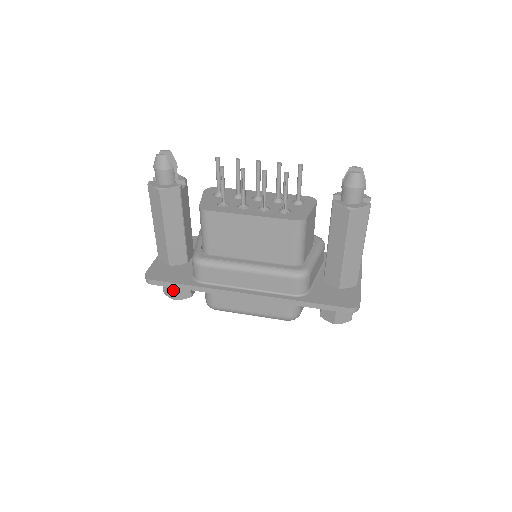
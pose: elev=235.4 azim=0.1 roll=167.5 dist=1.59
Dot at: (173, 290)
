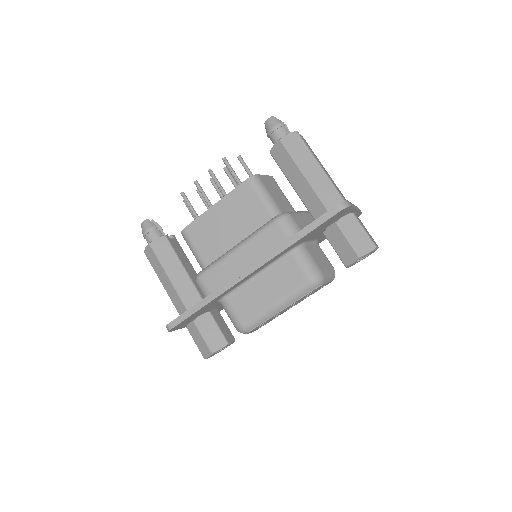
Dot at: (205, 341)
